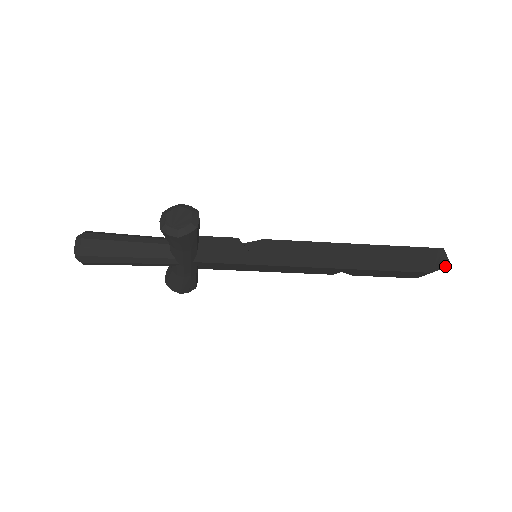
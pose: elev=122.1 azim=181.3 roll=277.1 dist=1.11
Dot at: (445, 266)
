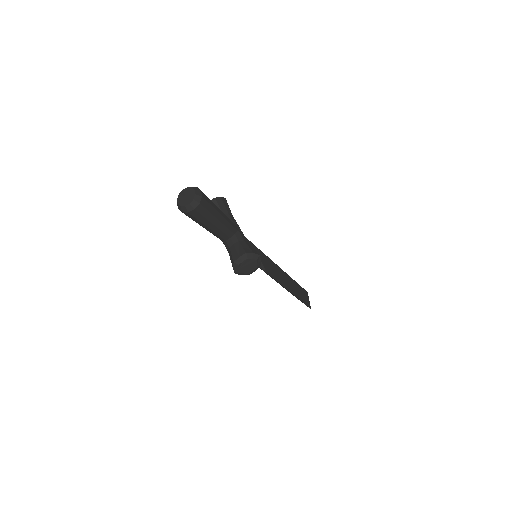
Dot at: occluded
